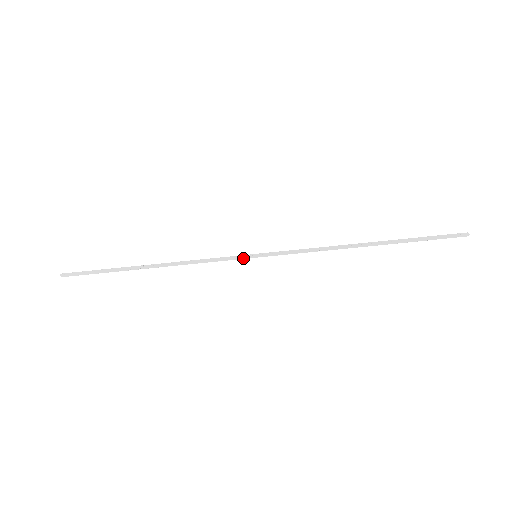
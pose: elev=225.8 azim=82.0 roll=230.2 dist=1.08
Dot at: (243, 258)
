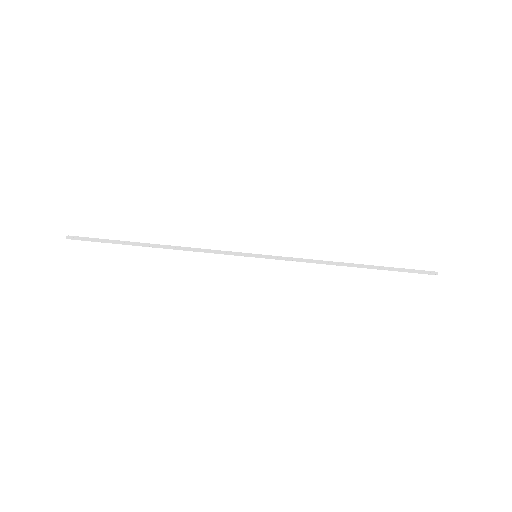
Dot at: (244, 256)
